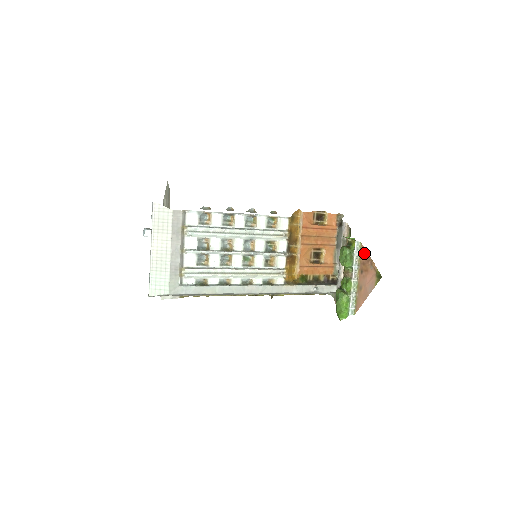
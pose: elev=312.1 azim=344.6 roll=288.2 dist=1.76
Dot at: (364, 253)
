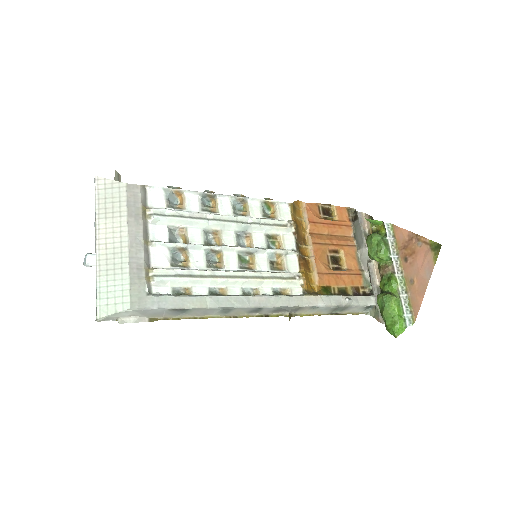
Dot at: (401, 233)
